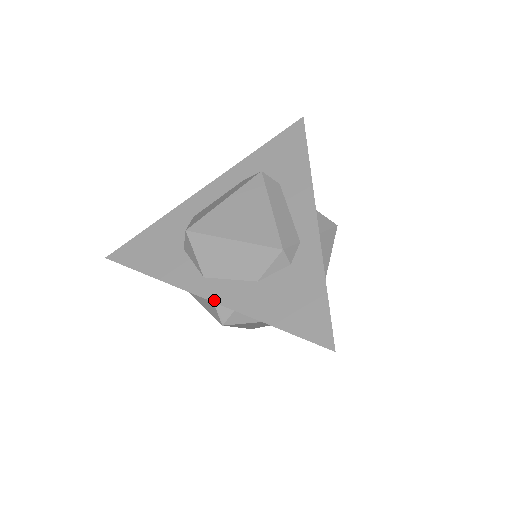
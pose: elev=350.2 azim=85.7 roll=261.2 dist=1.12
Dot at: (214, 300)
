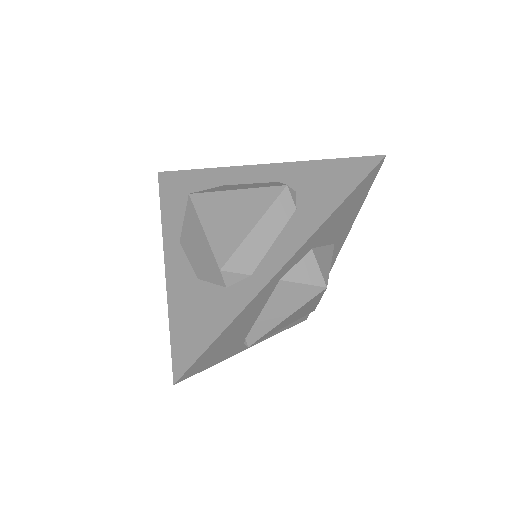
Dot at: (166, 266)
